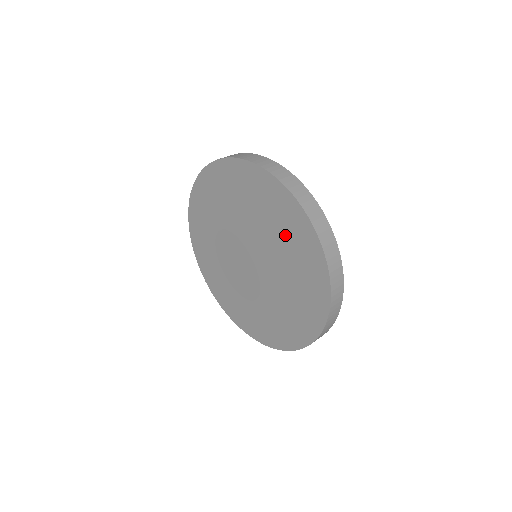
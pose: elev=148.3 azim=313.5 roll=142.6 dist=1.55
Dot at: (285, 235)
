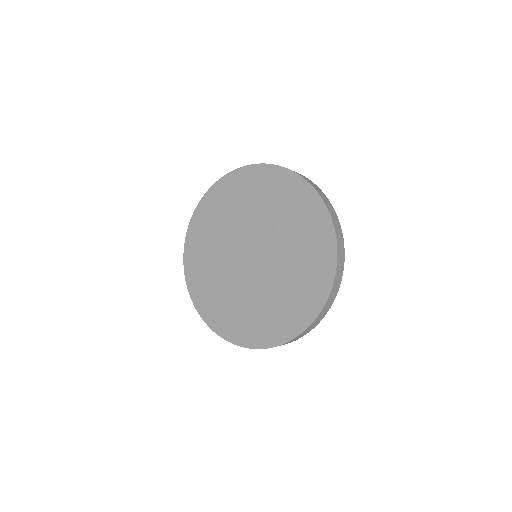
Dot at: (273, 199)
